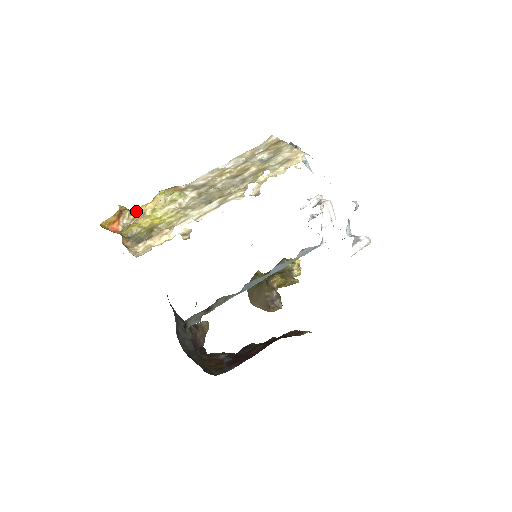
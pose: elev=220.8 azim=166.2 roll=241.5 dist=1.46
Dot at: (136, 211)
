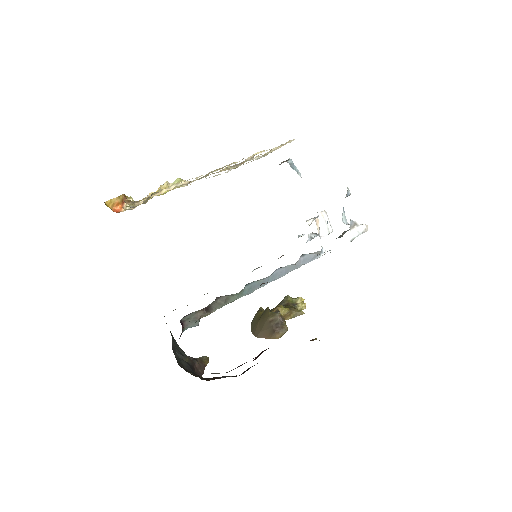
Dot at: occluded
